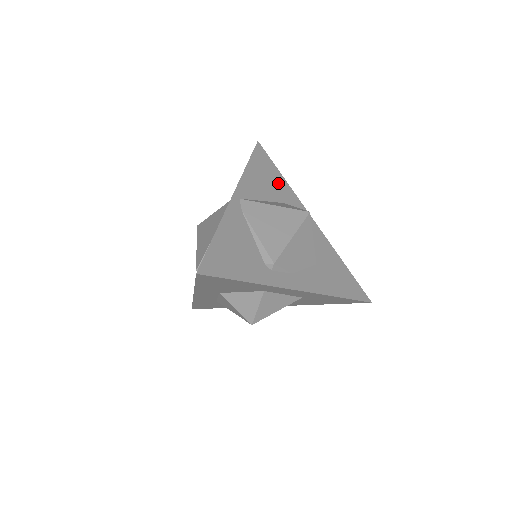
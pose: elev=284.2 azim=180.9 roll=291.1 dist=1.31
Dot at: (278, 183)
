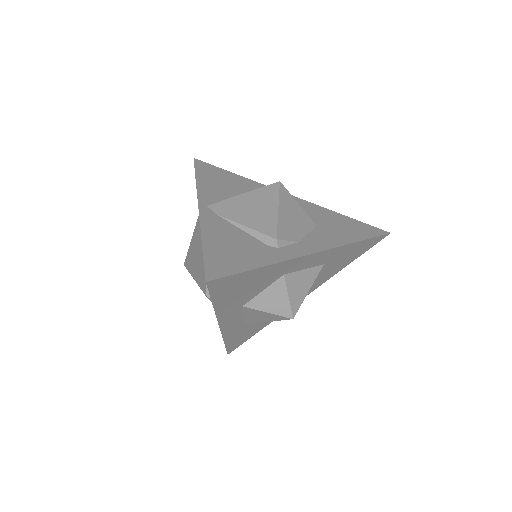
Dot at: (235, 180)
